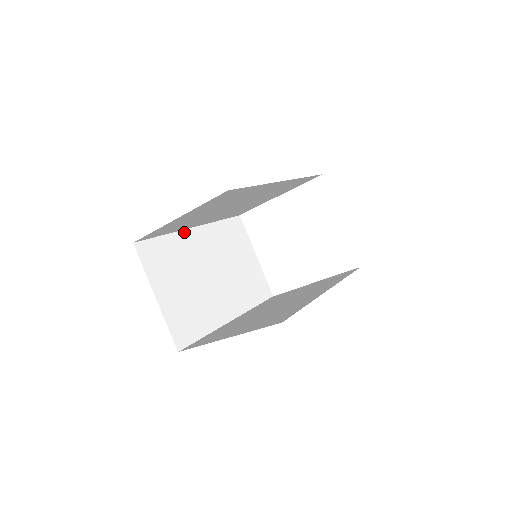
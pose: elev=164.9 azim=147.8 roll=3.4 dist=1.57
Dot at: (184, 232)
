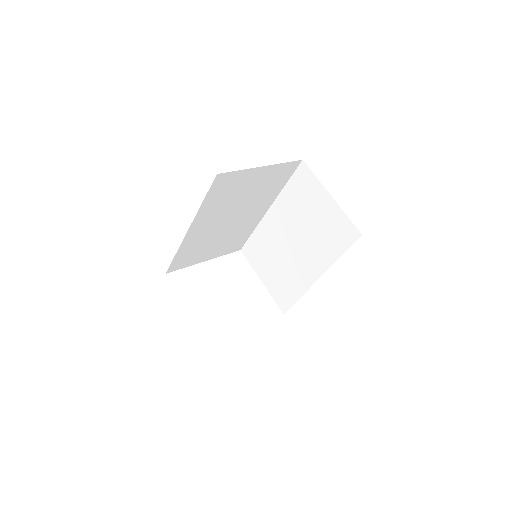
Dot at: occluded
